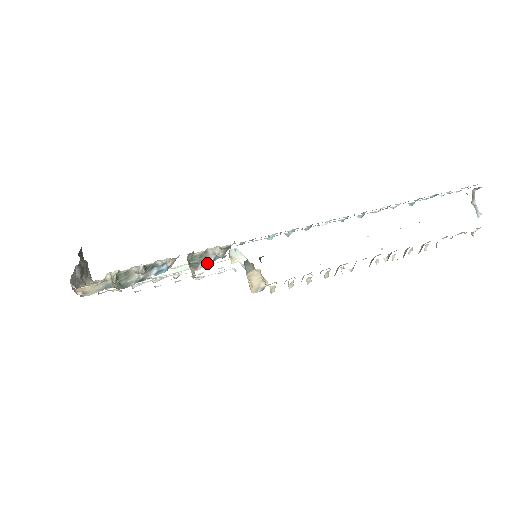
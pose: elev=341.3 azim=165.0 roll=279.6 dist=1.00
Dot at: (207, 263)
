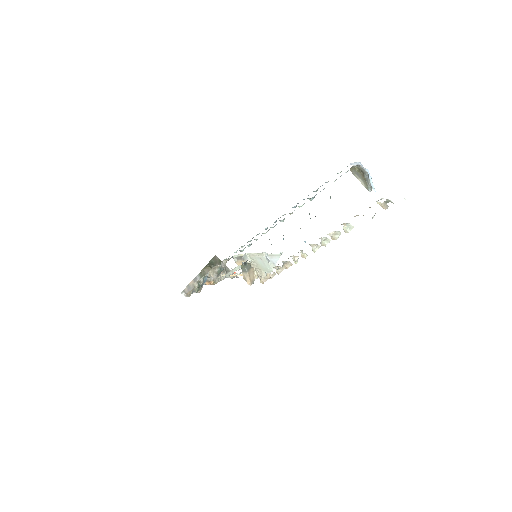
Dot at: (220, 273)
